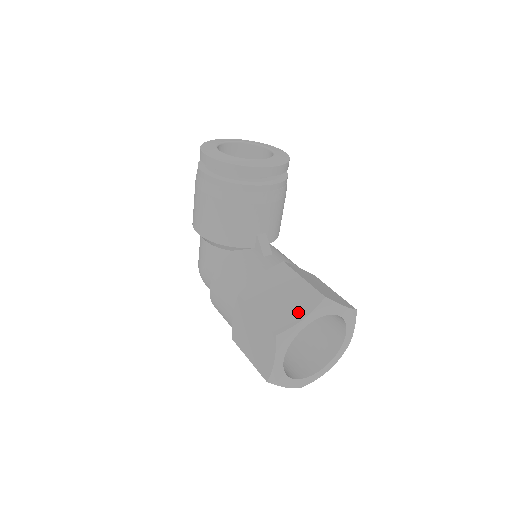
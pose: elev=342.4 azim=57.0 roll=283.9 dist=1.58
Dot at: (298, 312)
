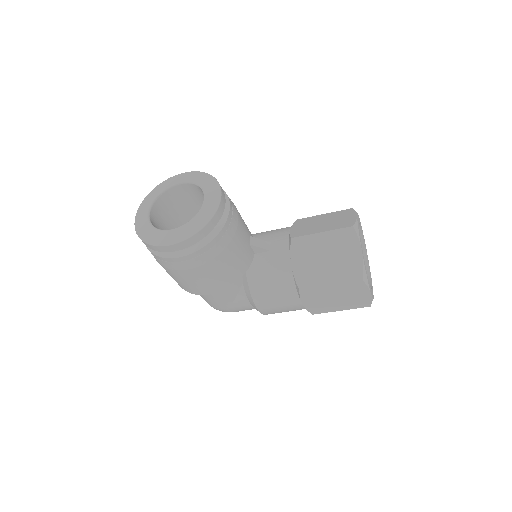
Dot at: (353, 253)
